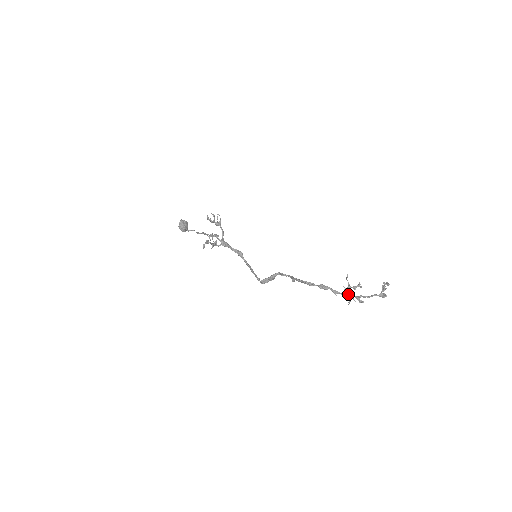
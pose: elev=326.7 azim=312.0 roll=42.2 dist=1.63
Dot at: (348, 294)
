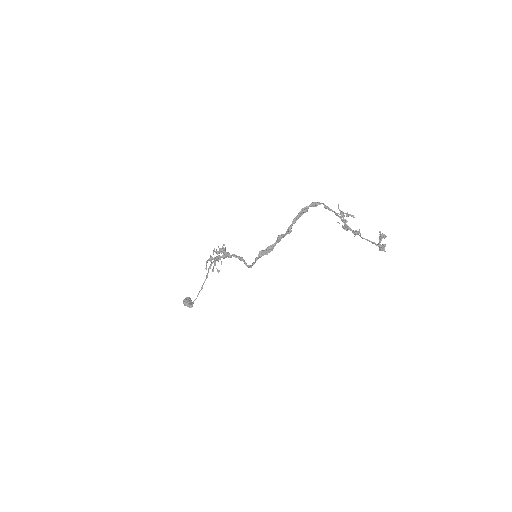
Dot at: (342, 220)
